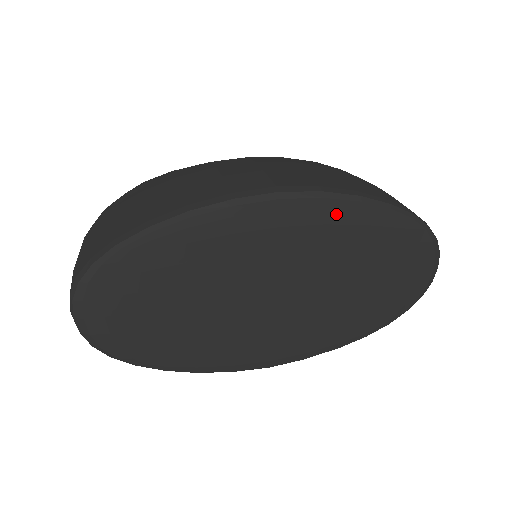
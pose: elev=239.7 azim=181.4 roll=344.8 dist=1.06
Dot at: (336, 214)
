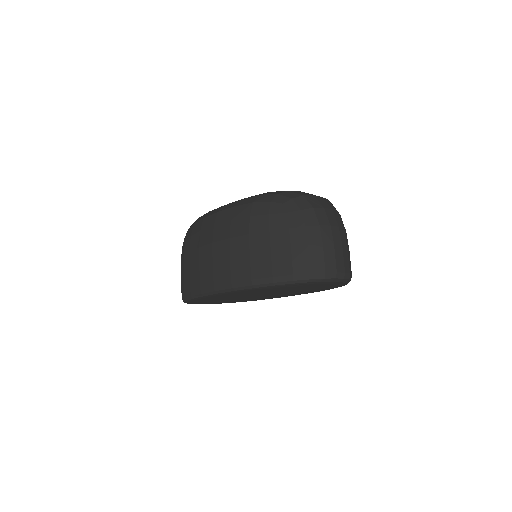
Dot at: (248, 291)
